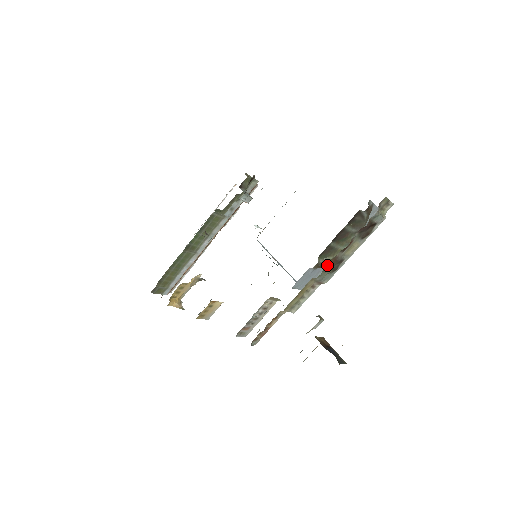
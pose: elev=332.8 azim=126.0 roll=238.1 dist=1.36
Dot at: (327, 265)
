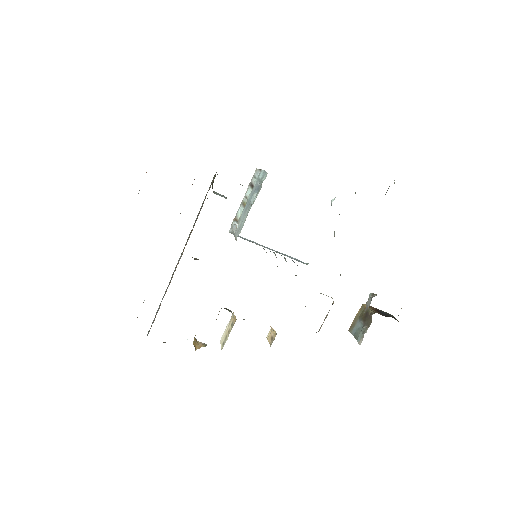
Dot at: occluded
